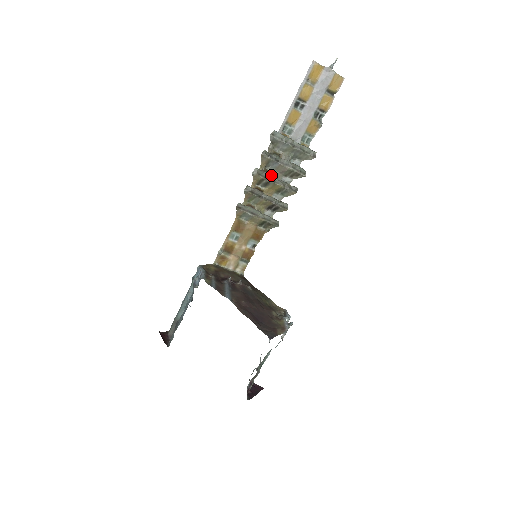
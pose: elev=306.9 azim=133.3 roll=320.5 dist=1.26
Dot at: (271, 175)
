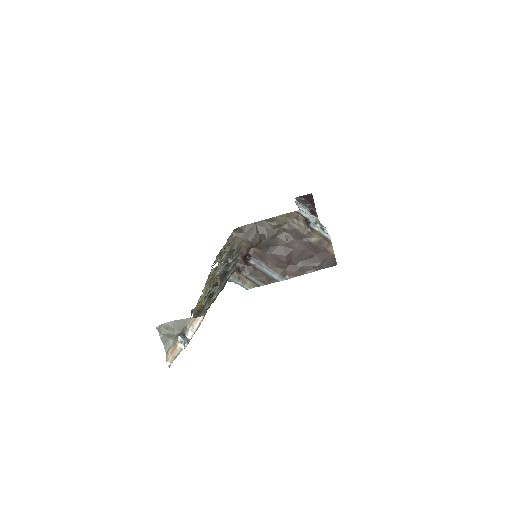
Dot at: occluded
